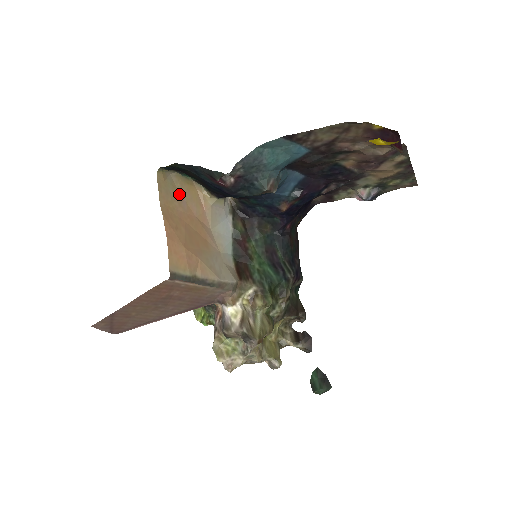
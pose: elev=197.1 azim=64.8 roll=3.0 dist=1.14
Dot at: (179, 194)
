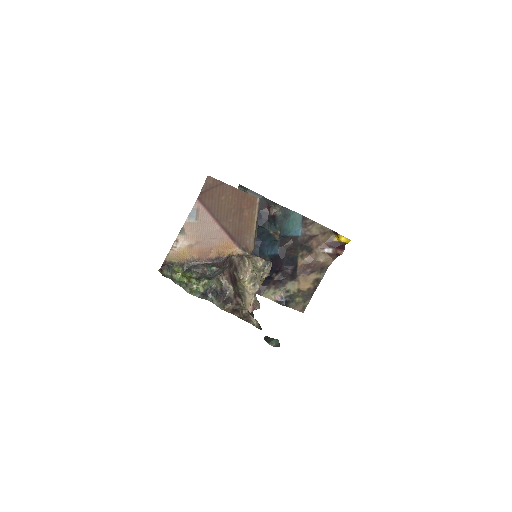
Dot at: occluded
